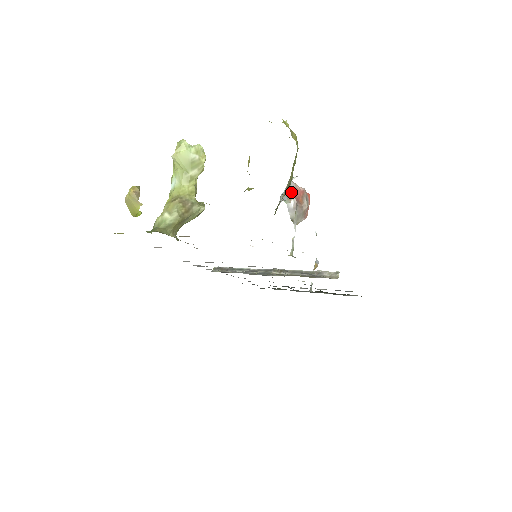
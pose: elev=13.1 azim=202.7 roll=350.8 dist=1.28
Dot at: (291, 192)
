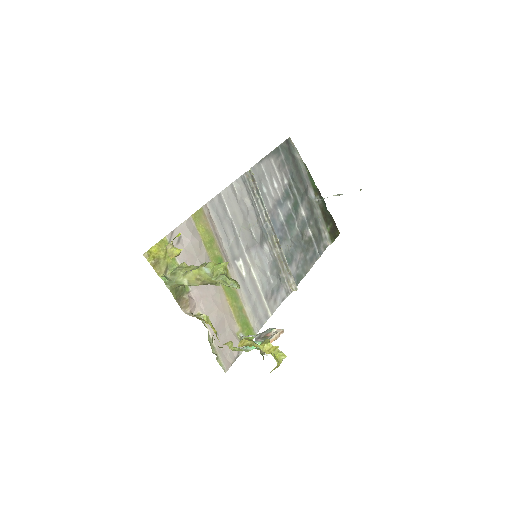
Dot at: occluded
